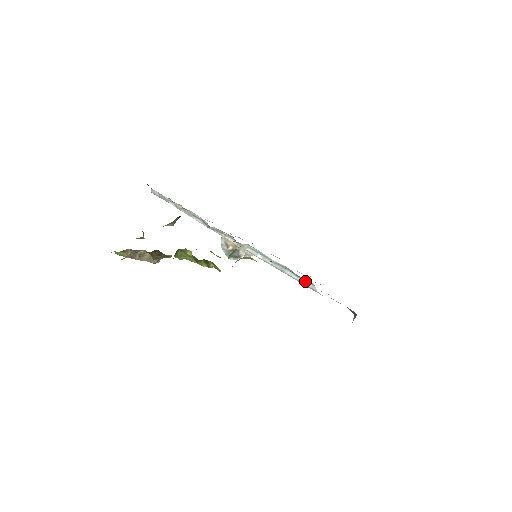
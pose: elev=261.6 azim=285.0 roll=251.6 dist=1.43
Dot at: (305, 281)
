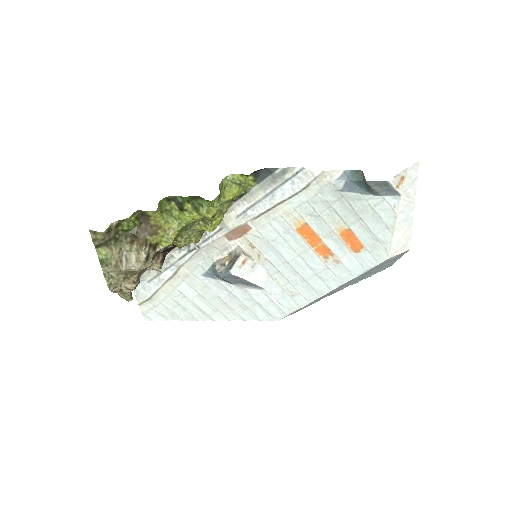
Dot at: (295, 176)
